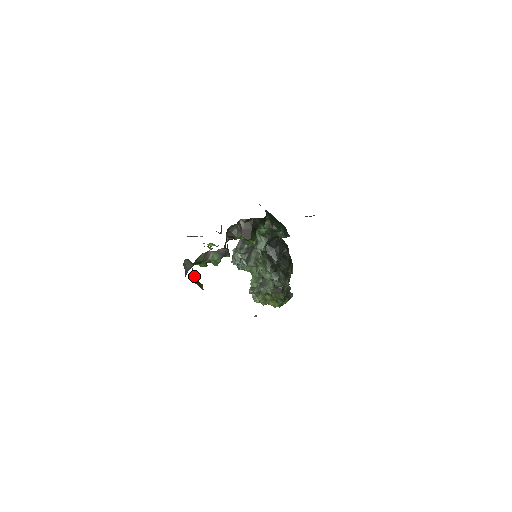
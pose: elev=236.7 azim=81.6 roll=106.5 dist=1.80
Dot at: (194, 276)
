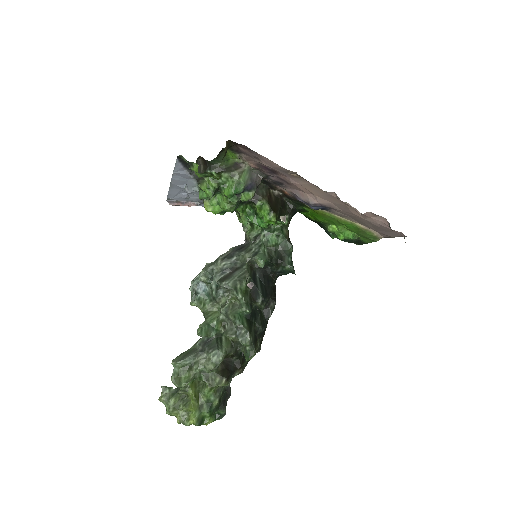
Dot at: (227, 147)
